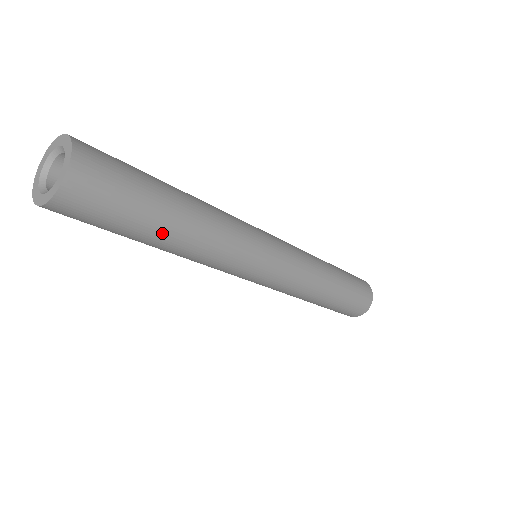
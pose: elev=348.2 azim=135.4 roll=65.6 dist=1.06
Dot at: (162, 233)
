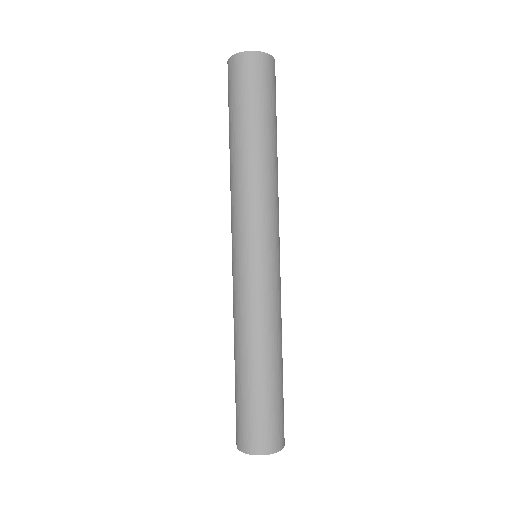
Dot at: (270, 134)
